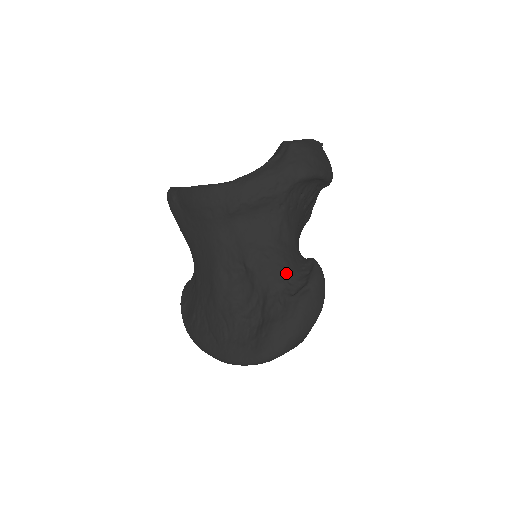
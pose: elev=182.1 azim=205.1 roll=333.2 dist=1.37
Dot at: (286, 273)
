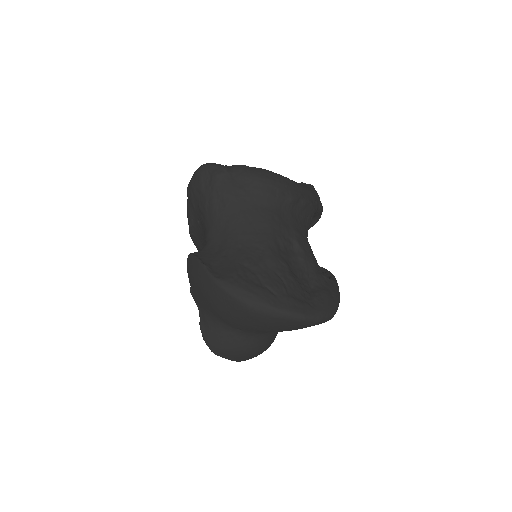
Dot at: (317, 263)
